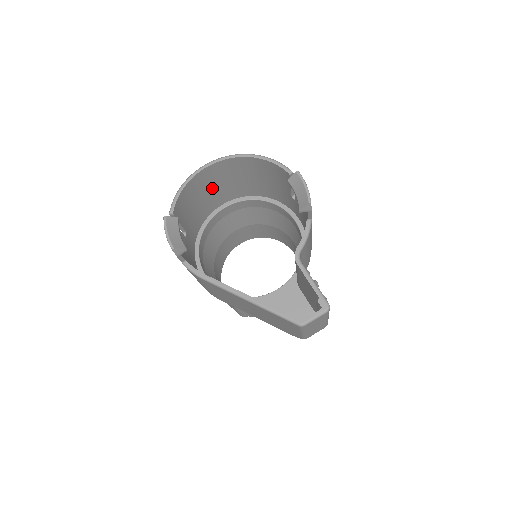
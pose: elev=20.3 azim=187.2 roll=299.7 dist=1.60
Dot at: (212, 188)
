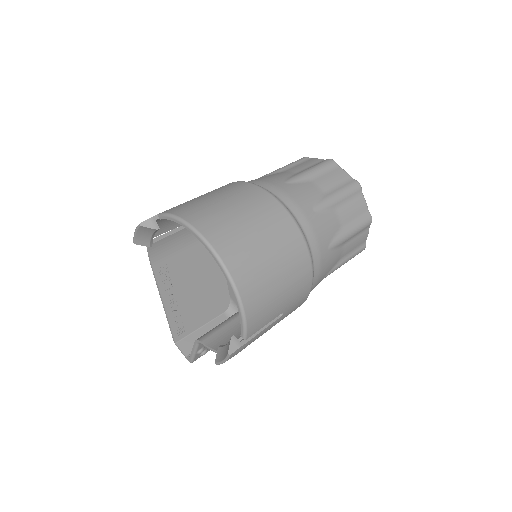
Dot at: occluded
